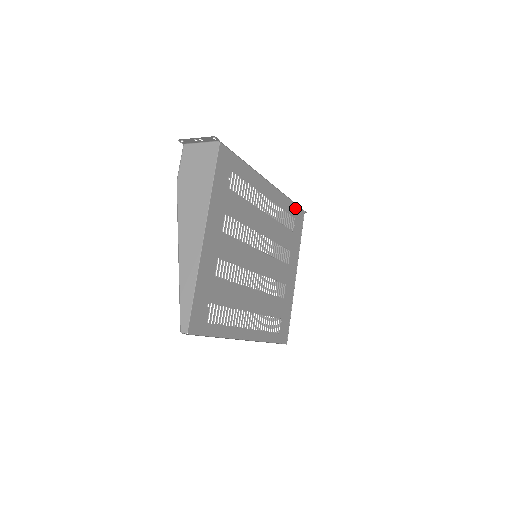
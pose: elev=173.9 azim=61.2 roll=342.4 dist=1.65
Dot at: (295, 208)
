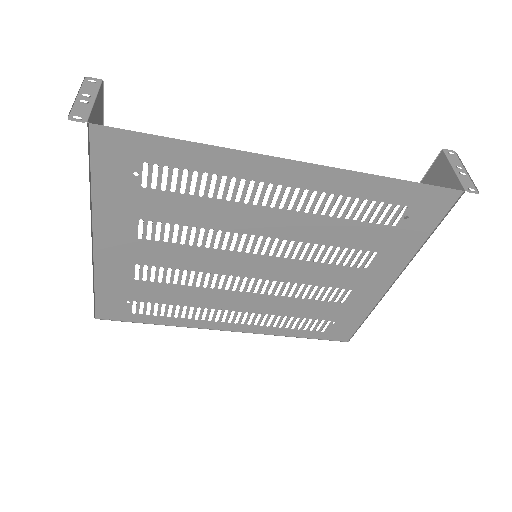
Dot at: (415, 189)
